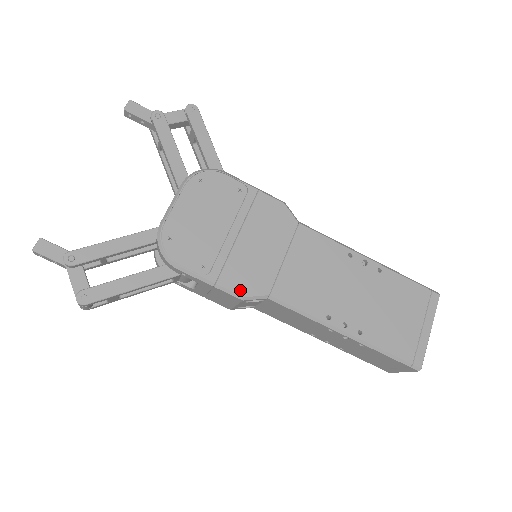
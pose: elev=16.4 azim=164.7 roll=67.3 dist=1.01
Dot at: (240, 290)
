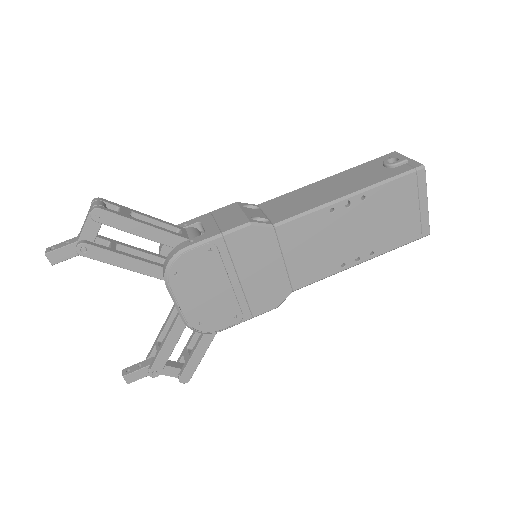
Dot at: (271, 306)
